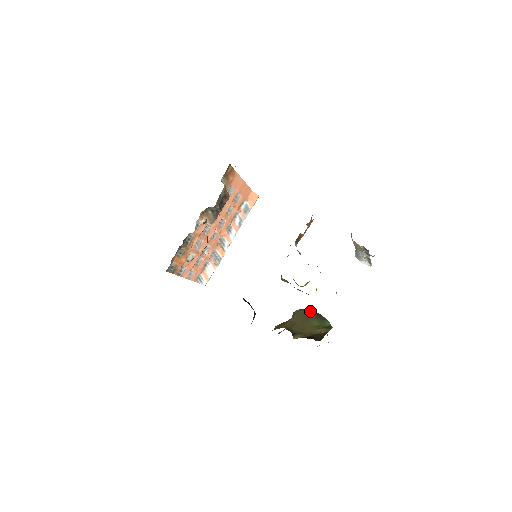
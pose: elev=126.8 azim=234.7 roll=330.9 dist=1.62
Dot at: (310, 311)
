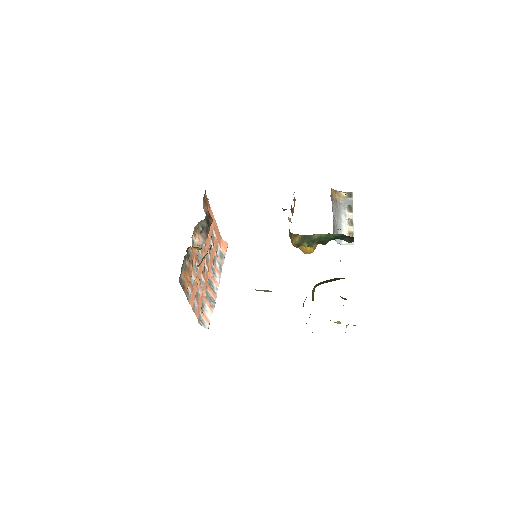
Dot at: (327, 280)
